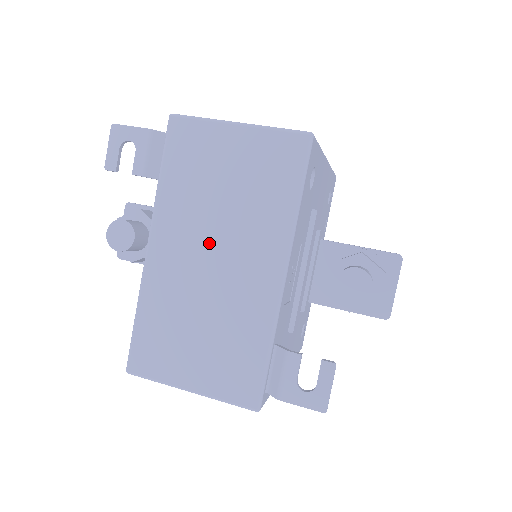
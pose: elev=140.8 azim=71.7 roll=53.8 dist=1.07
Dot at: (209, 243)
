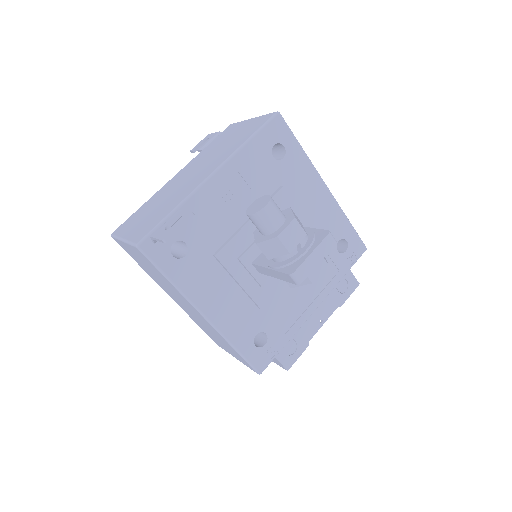
Dot at: (197, 168)
